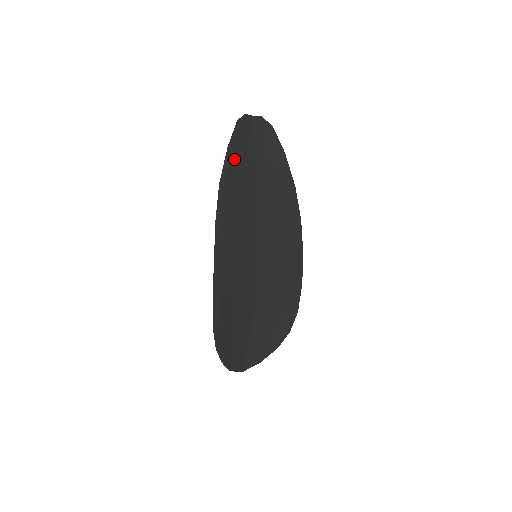
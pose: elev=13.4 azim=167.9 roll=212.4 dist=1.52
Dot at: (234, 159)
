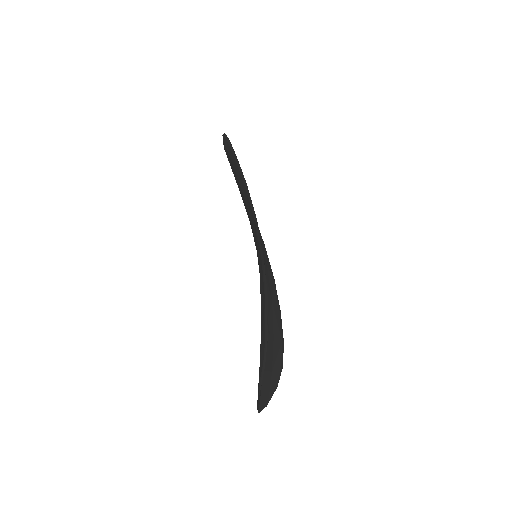
Dot at: occluded
